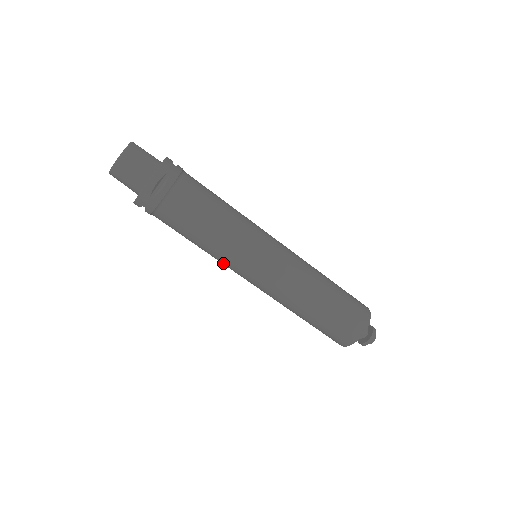
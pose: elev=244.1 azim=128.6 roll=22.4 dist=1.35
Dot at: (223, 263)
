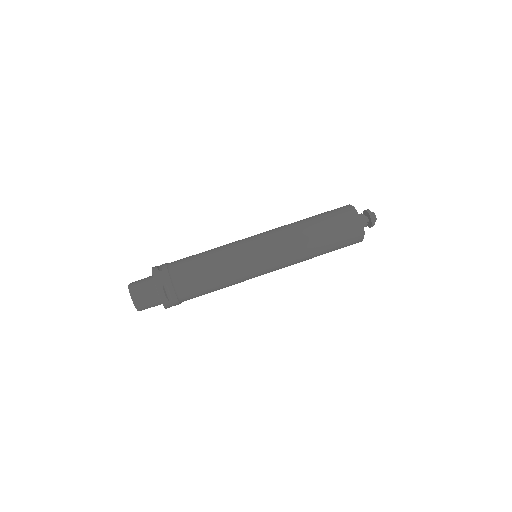
Dot at: (239, 263)
